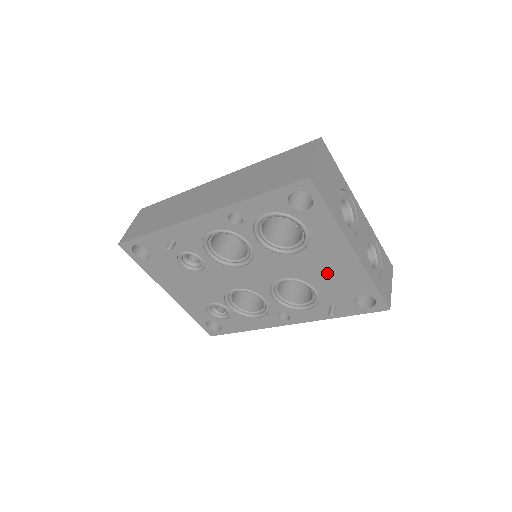
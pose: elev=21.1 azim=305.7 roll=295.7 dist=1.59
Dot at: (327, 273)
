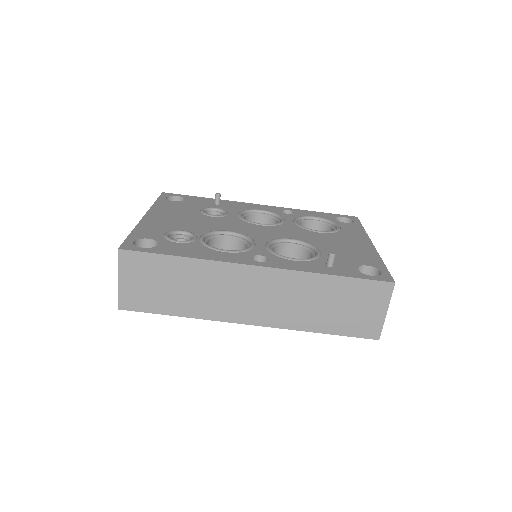
Dot at: (341, 247)
